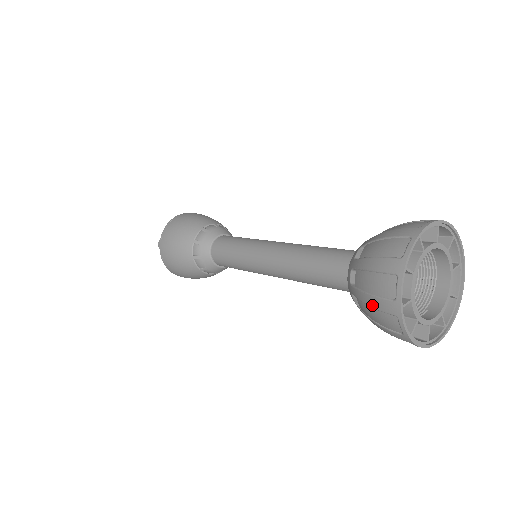
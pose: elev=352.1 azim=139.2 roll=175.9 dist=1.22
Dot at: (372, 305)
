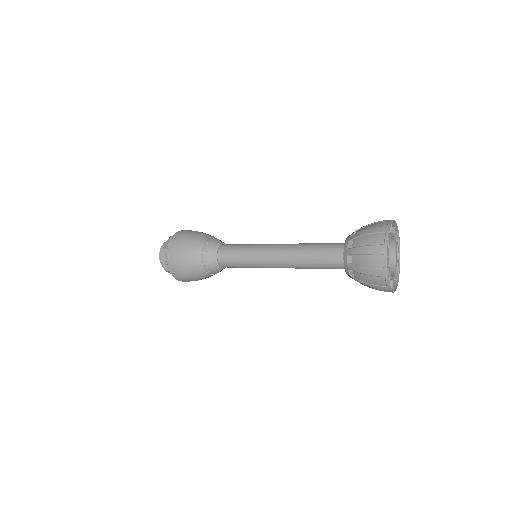
Dot at: (371, 287)
